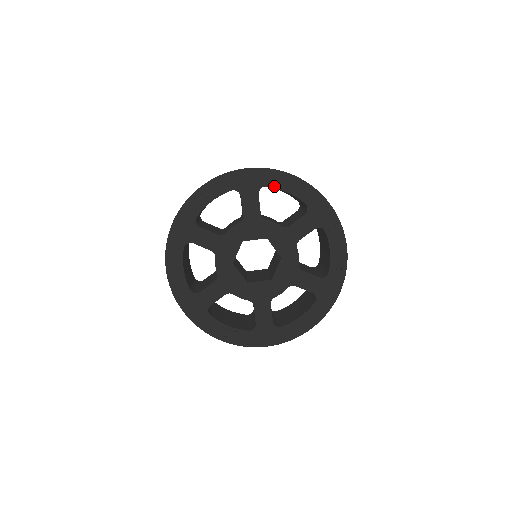
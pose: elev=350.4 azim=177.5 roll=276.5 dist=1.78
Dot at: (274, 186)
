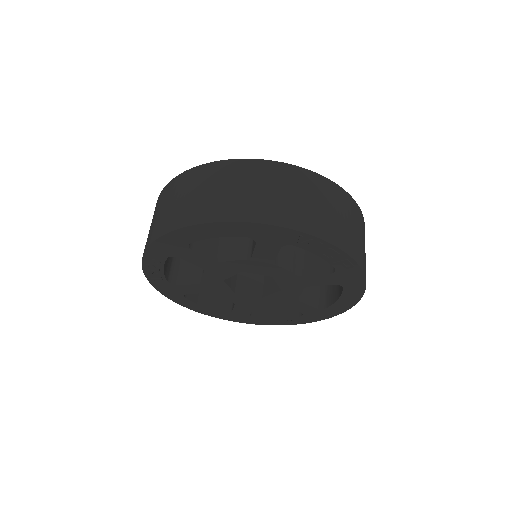
Dot at: (197, 239)
